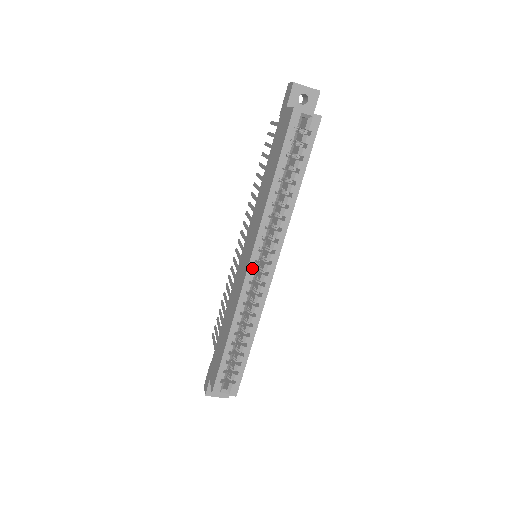
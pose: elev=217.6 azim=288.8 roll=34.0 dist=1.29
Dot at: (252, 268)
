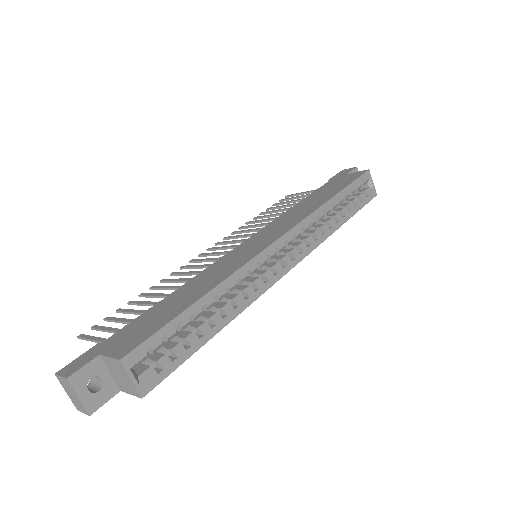
Dot at: (279, 245)
